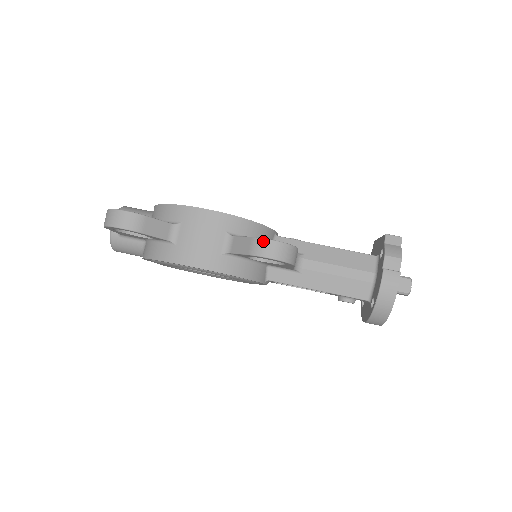
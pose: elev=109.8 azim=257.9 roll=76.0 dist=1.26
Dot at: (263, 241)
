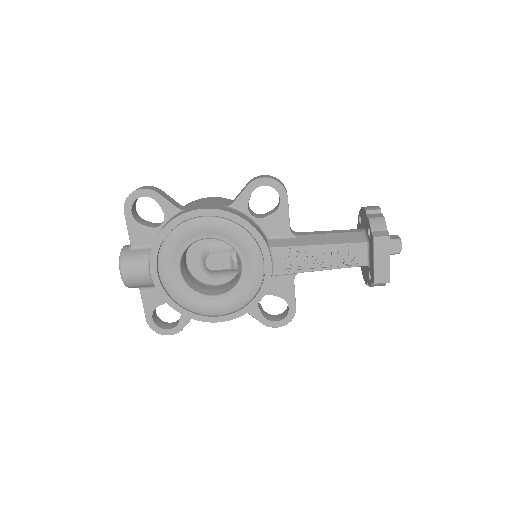
Dot at: occluded
